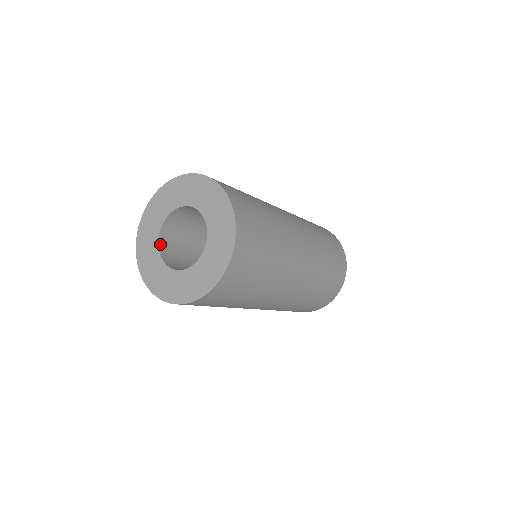
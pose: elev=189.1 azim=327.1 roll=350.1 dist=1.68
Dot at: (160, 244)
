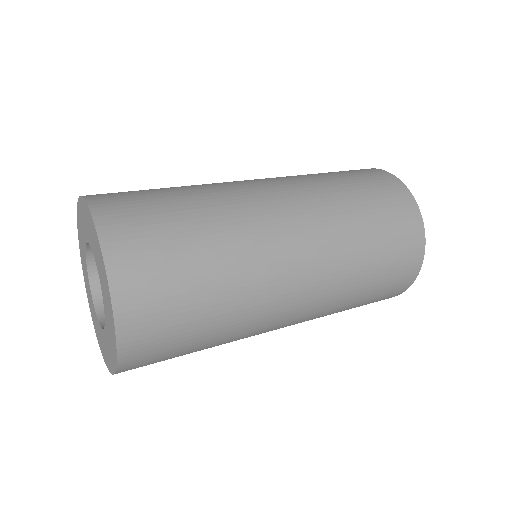
Dot at: (89, 254)
